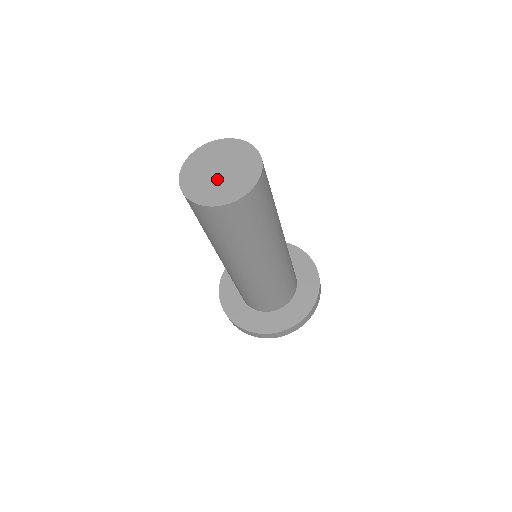
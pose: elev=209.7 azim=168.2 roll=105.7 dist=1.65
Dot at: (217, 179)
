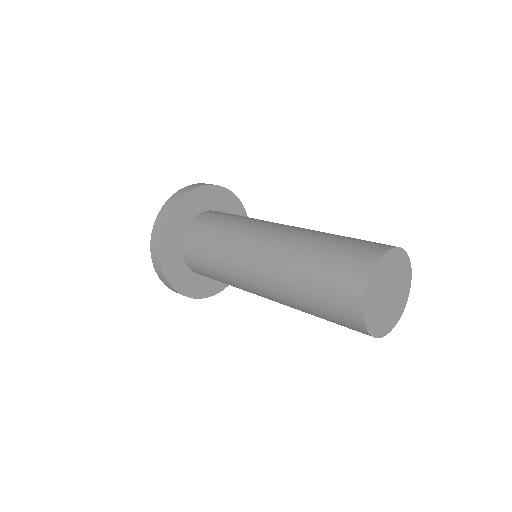
Dot at: (388, 304)
